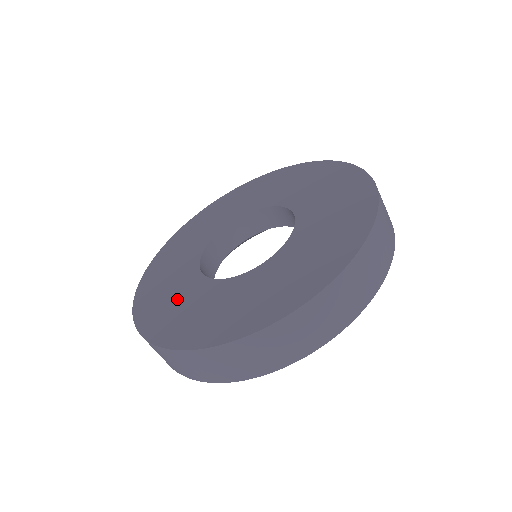
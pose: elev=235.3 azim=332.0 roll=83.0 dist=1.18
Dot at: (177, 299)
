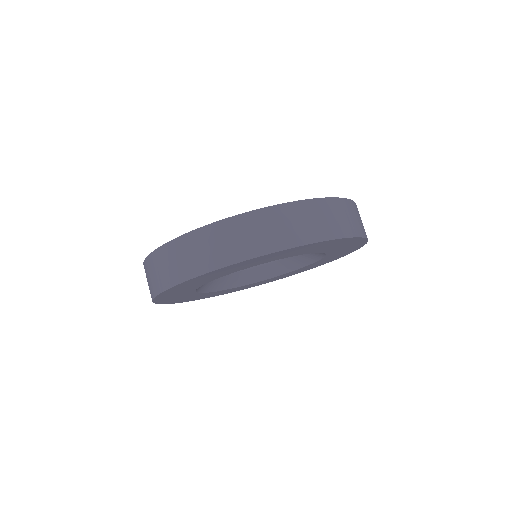
Dot at: occluded
